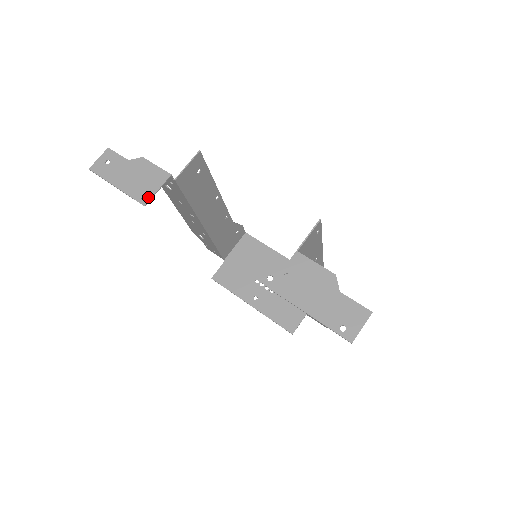
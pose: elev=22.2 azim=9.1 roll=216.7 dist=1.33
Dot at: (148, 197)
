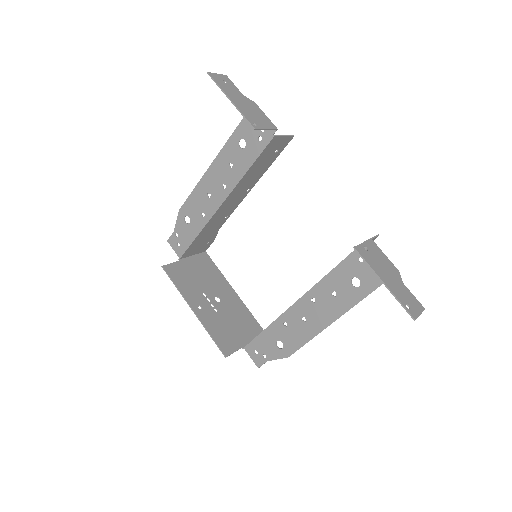
Dot at: (258, 126)
